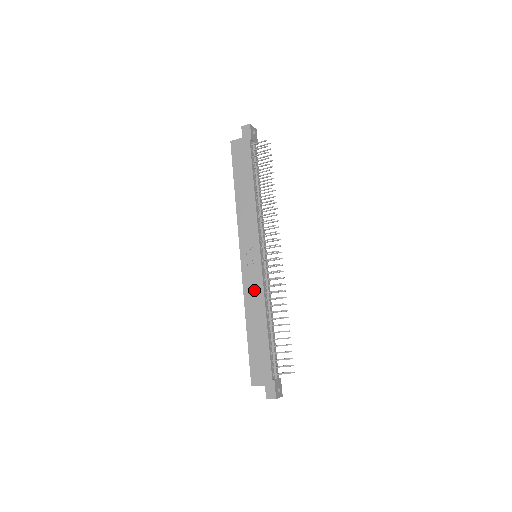
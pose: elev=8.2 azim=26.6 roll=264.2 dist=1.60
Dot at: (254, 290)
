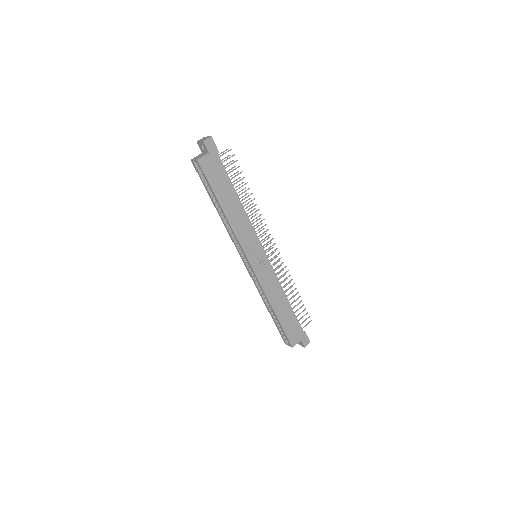
Dot at: (271, 283)
